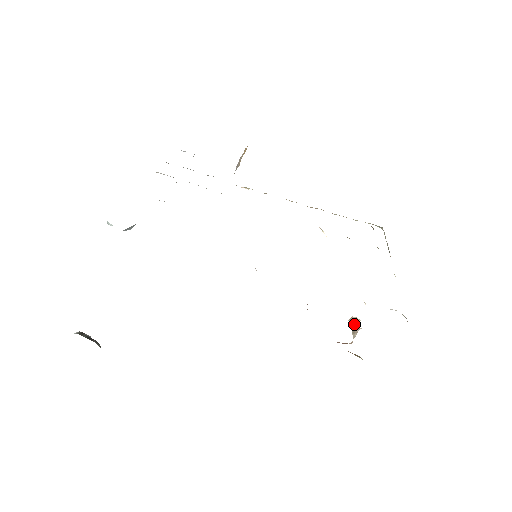
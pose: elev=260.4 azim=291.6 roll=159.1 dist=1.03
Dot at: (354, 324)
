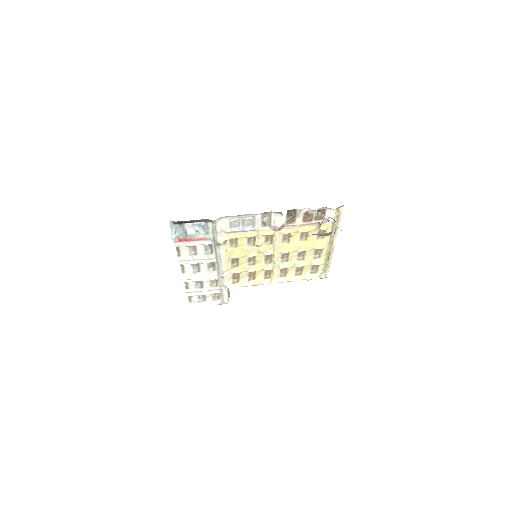
Dot at: (318, 226)
